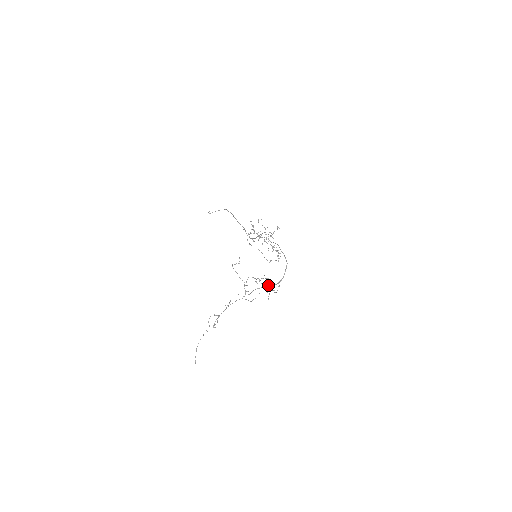
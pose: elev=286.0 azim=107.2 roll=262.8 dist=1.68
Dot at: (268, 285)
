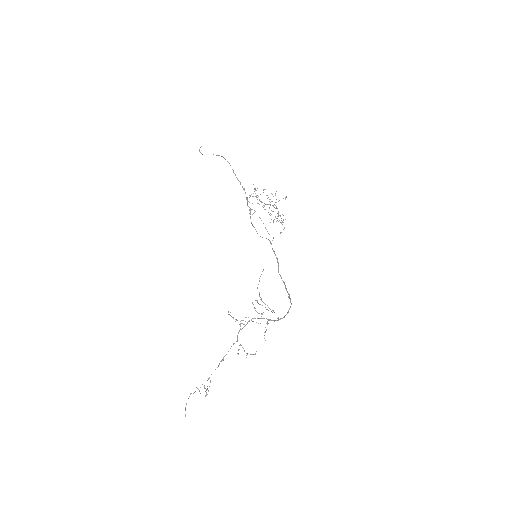
Dot at: occluded
